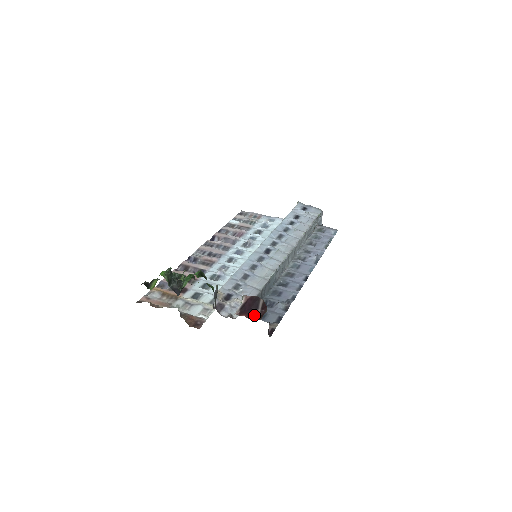
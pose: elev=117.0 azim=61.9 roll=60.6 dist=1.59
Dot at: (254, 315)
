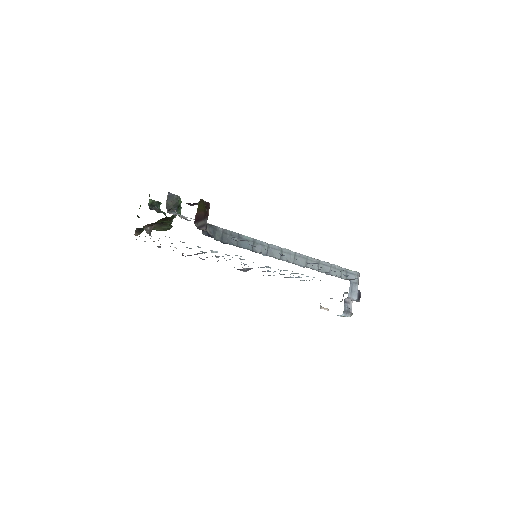
Dot at: (189, 204)
